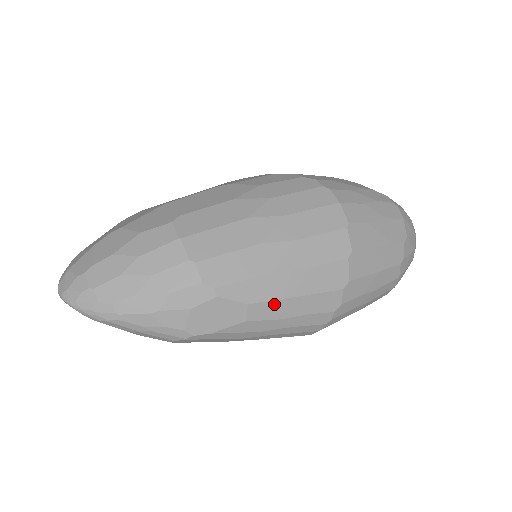
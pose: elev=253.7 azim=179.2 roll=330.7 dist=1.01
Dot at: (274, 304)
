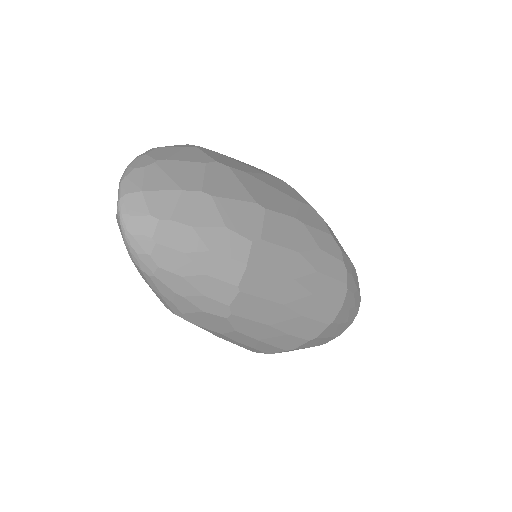
Dot at: (247, 338)
